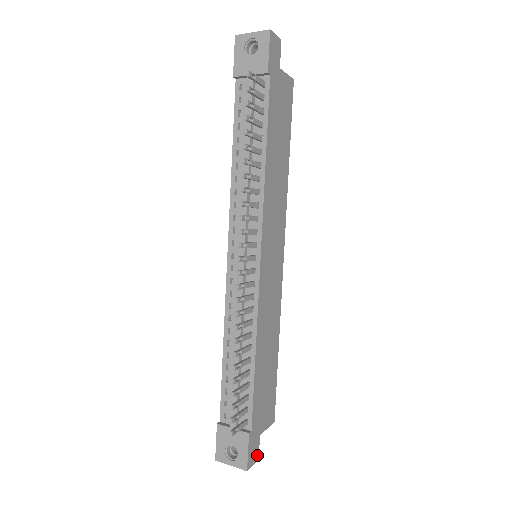
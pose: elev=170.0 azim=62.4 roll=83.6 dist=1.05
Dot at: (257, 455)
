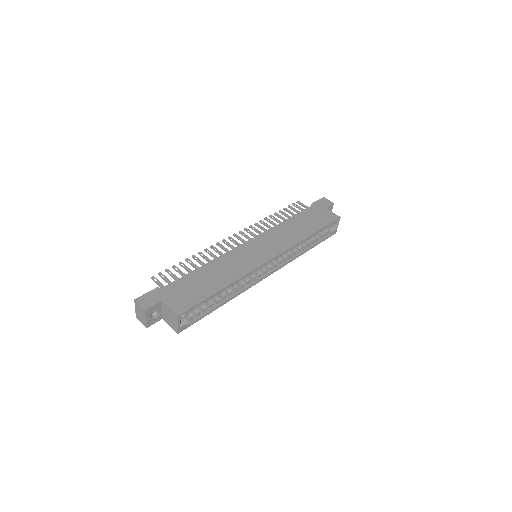
Dot at: (148, 307)
